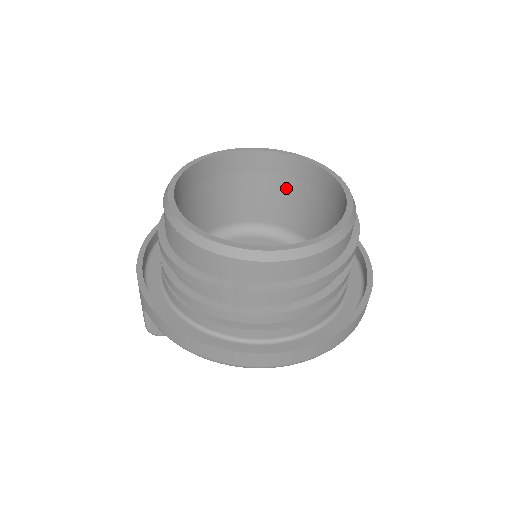
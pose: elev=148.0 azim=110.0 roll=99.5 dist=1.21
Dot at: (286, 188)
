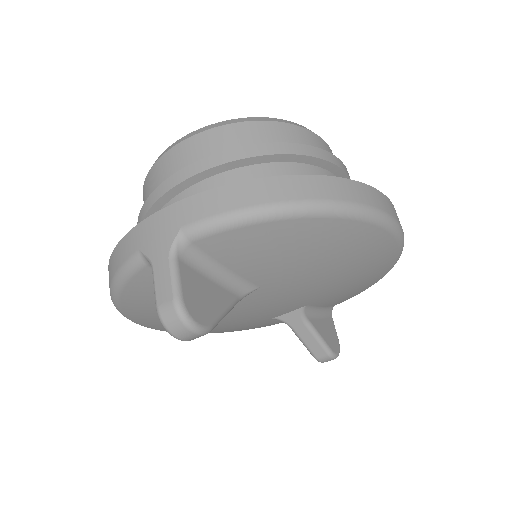
Dot at: occluded
